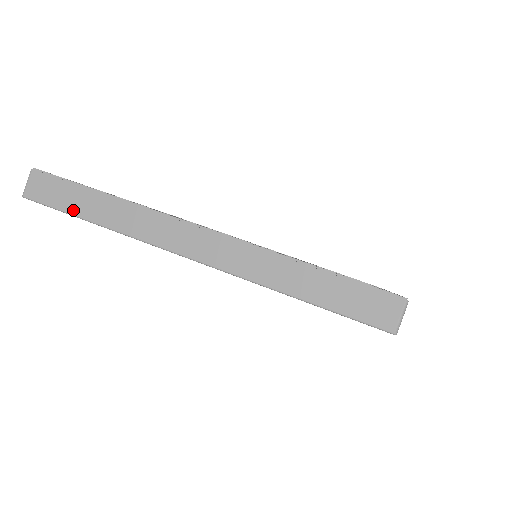
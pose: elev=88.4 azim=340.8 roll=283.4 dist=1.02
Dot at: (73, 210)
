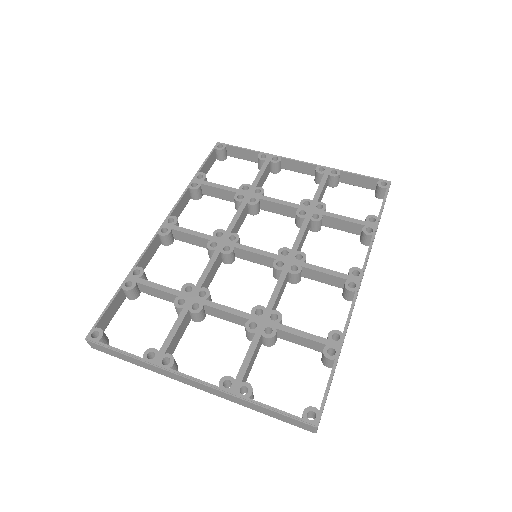
Dot at: (122, 359)
